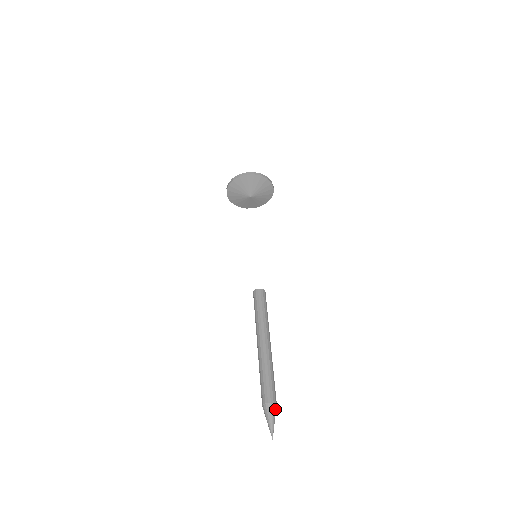
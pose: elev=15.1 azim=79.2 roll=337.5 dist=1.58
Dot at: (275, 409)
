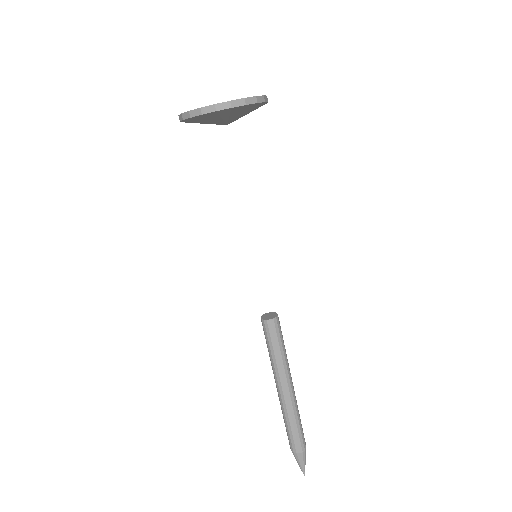
Dot at: (301, 457)
